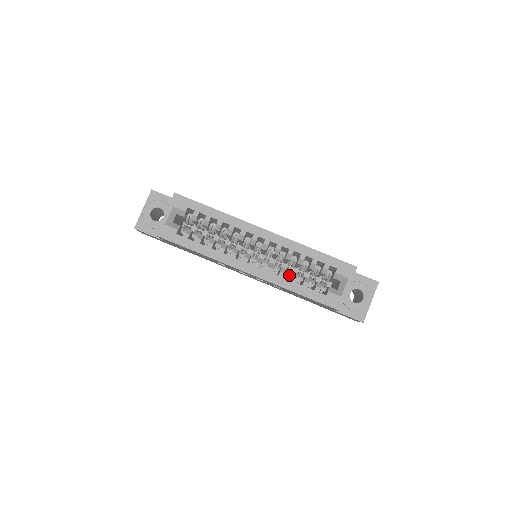
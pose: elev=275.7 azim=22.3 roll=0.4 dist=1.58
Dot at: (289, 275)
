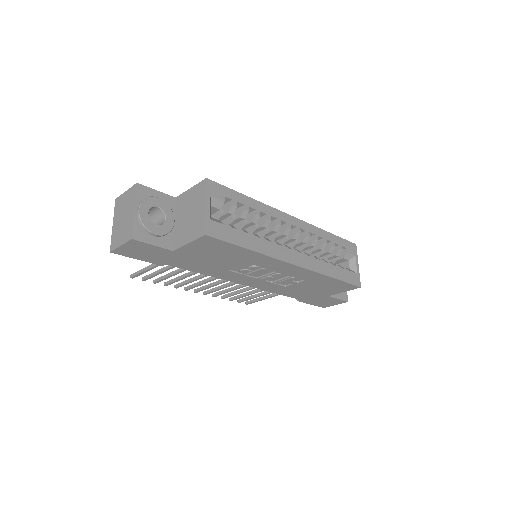
Dot at: occluded
